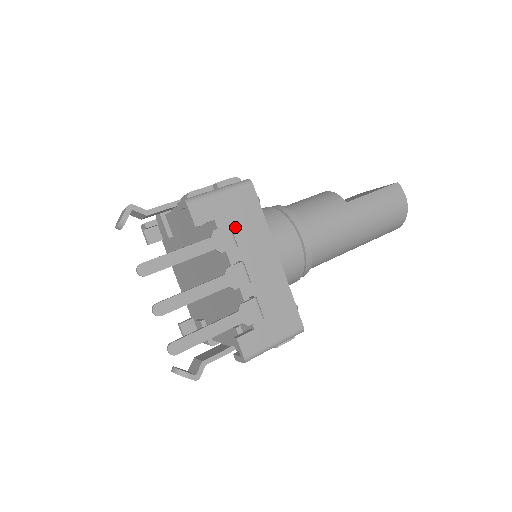
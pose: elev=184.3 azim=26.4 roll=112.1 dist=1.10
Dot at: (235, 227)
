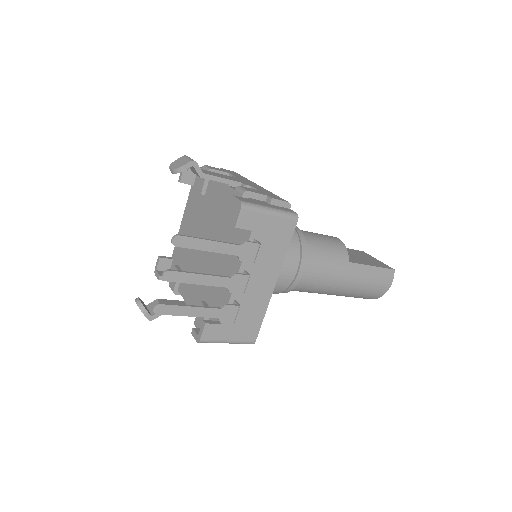
Dot at: (262, 244)
